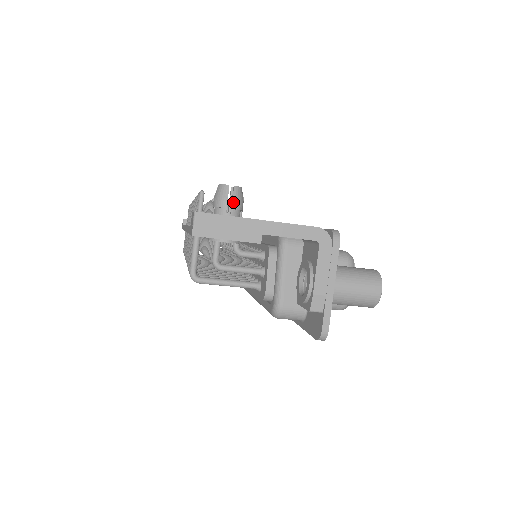
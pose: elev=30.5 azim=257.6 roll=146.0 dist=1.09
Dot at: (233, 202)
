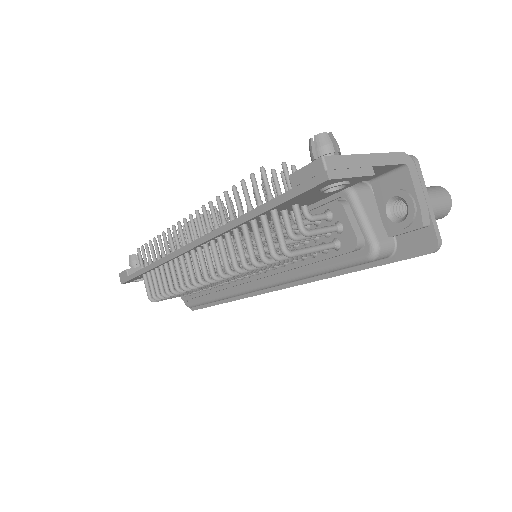
Dot at: (337, 146)
